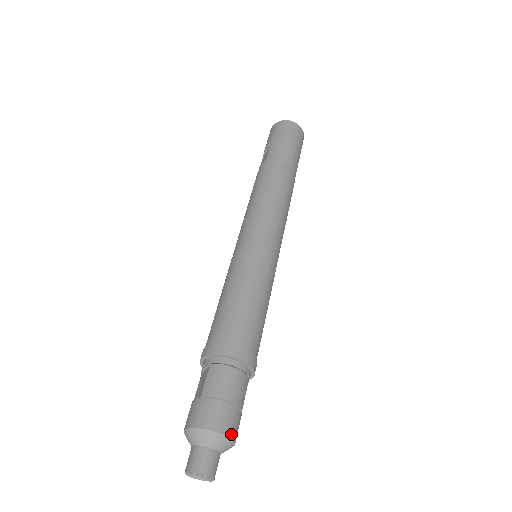
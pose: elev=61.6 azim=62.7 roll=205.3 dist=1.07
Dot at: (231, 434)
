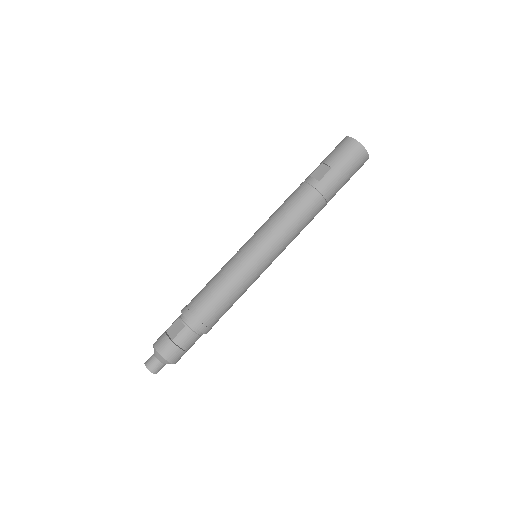
Dot at: (176, 362)
